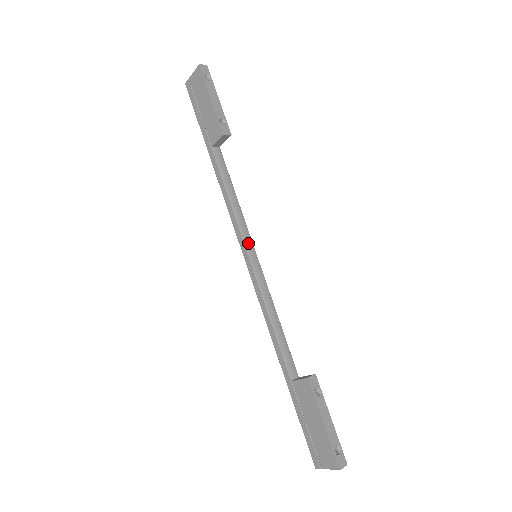
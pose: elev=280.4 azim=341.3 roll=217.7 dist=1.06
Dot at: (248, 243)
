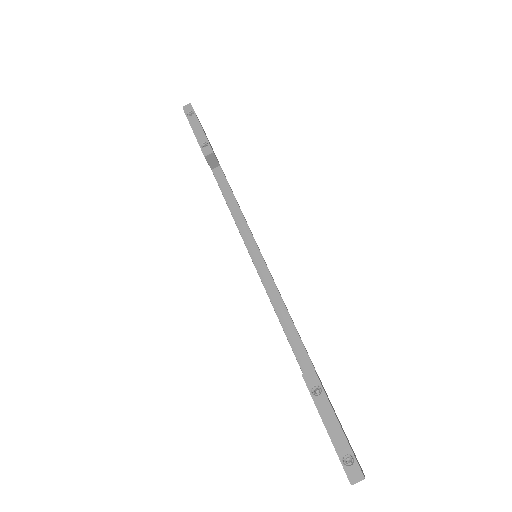
Dot at: (250, 246)
